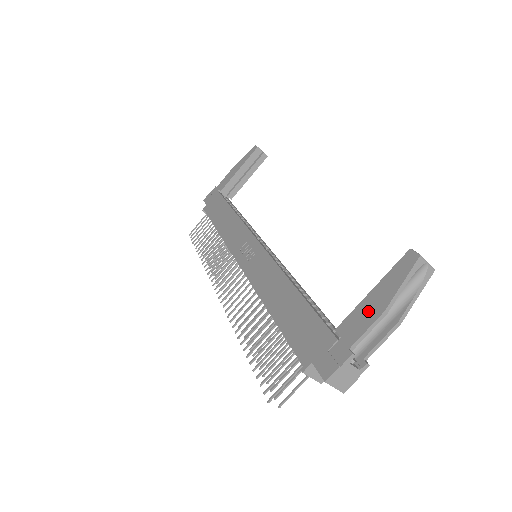
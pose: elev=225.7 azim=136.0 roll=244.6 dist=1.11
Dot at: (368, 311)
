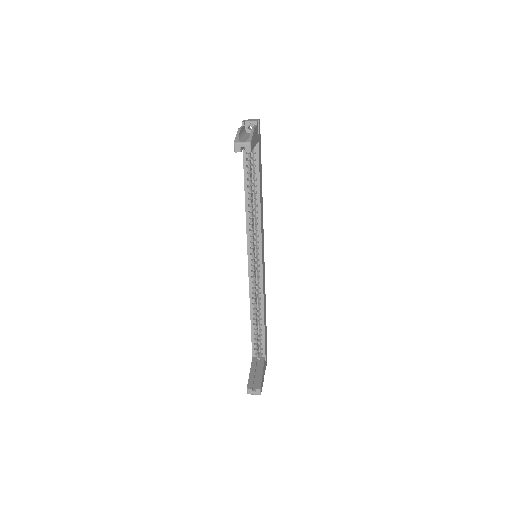
Dot at: occluded
